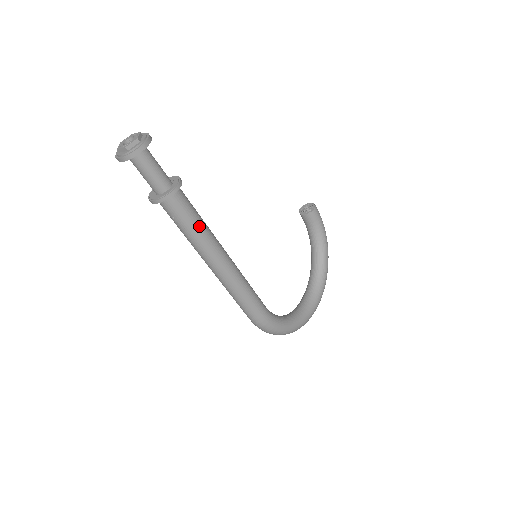
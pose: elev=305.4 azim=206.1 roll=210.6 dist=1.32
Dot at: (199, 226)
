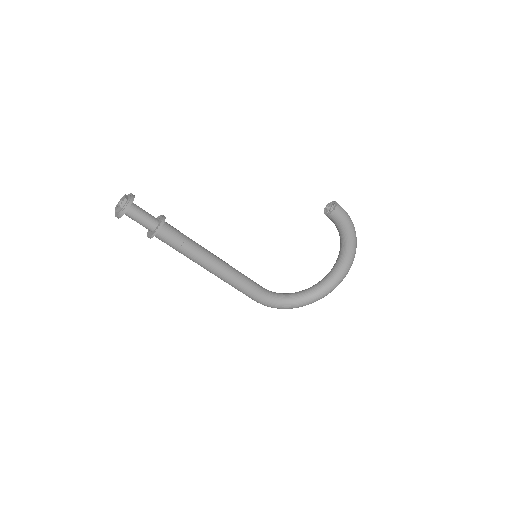
Dot at: (184, 250)
